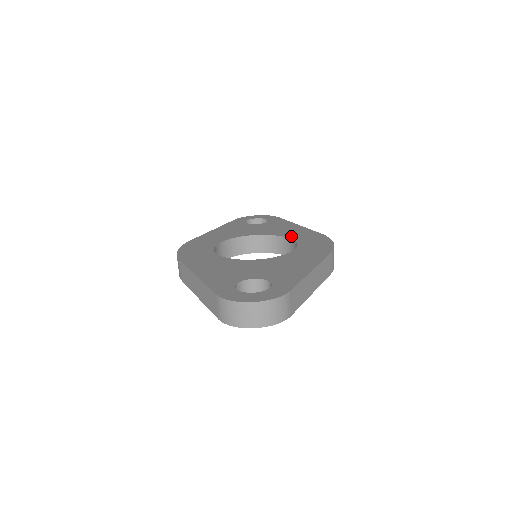
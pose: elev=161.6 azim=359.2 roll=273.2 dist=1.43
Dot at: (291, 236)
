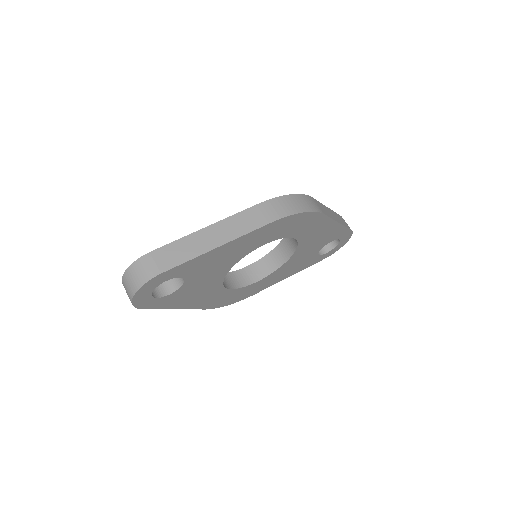
Dot at: occluded
